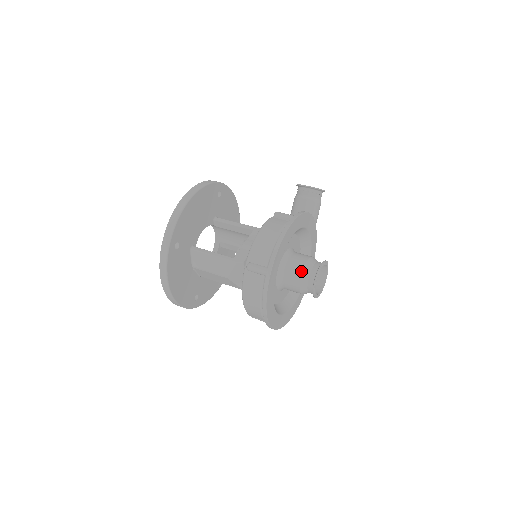
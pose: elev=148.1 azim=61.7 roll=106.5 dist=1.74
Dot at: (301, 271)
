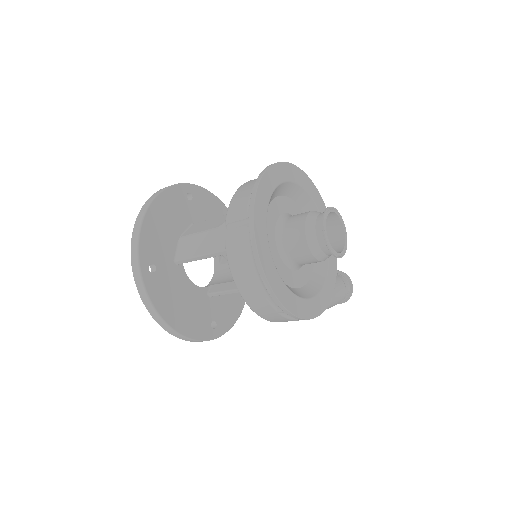
Dot at: occluded
